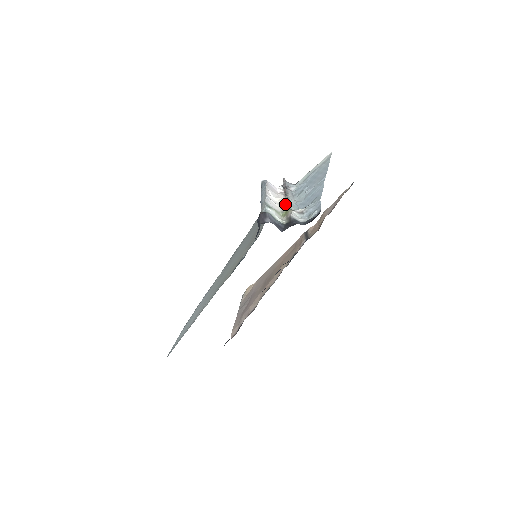
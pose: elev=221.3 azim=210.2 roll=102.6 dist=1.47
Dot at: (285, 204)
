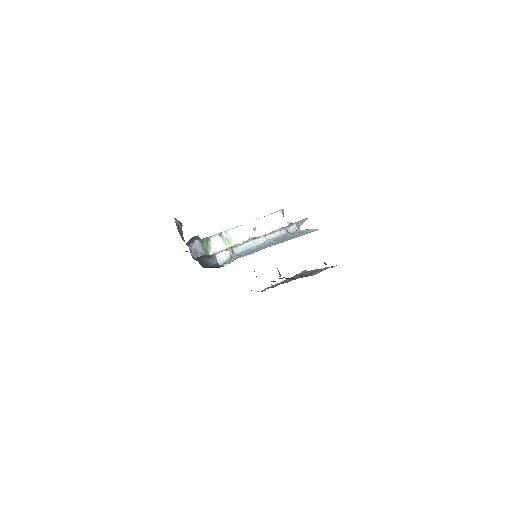
Dot at: (247, 241)
